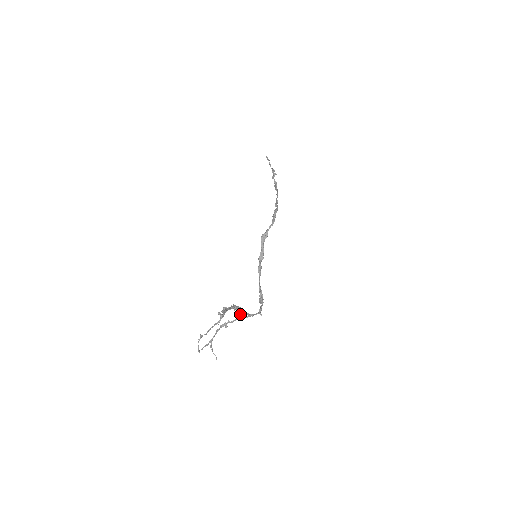
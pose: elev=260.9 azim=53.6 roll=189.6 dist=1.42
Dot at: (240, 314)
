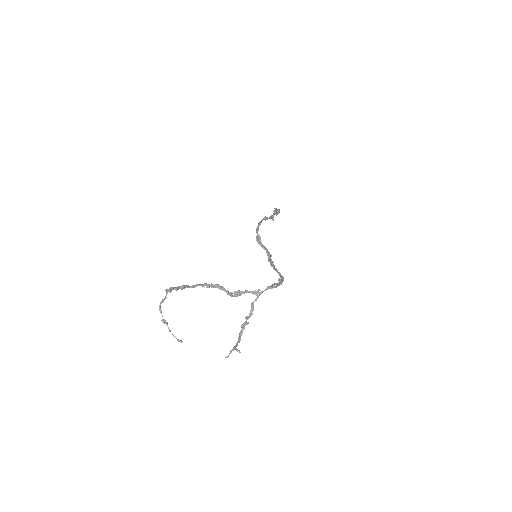
Dot at: (235, 295)
